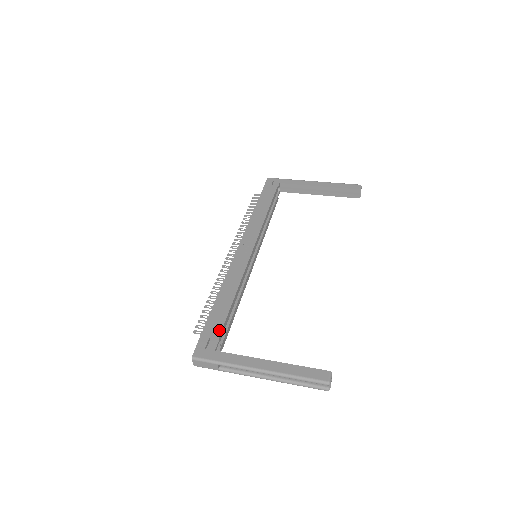
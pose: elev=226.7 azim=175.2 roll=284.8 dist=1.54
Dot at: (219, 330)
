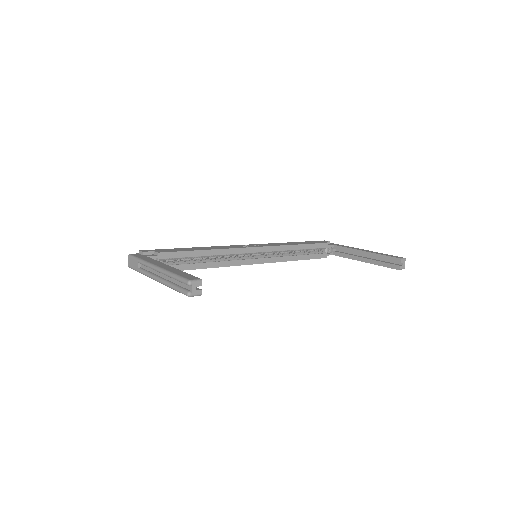
Dot at: (165, 251)
